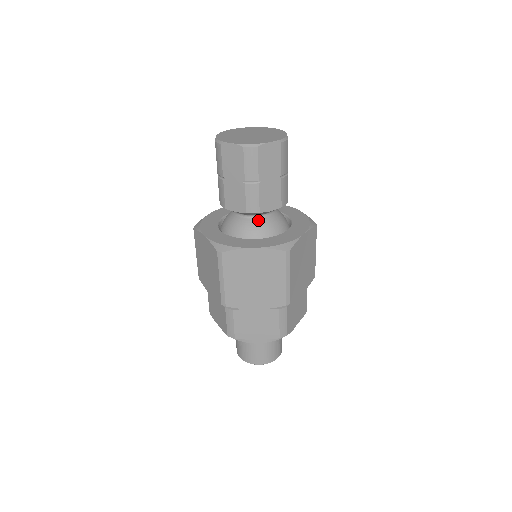
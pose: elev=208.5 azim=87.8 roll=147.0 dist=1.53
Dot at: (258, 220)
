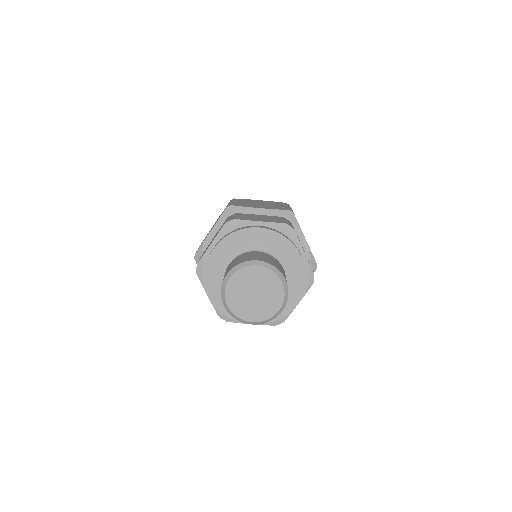
Dot at: occluded
